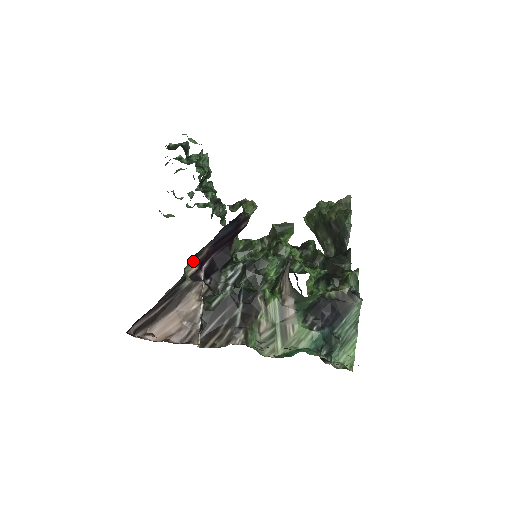
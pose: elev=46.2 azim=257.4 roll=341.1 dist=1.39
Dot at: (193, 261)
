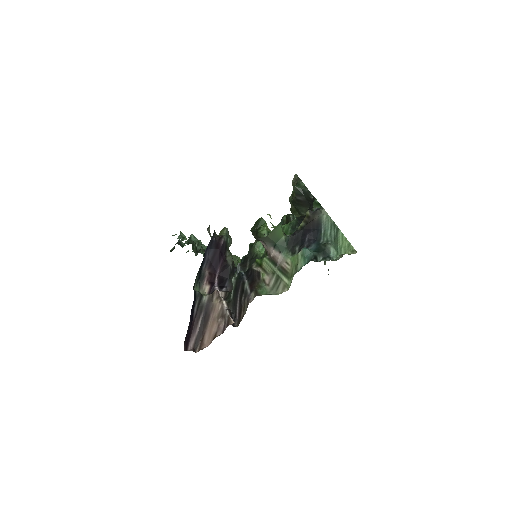
Dot at: (202, 284)
